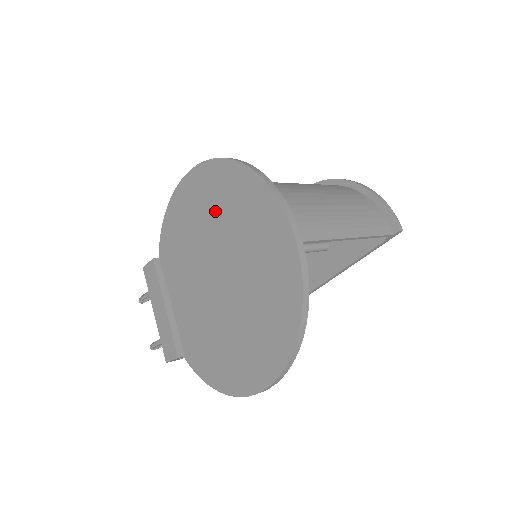
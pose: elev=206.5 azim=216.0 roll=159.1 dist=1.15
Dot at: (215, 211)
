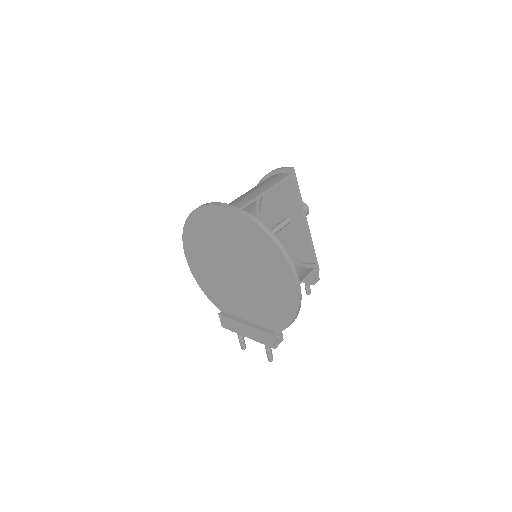
Dot at: (205, 250)
